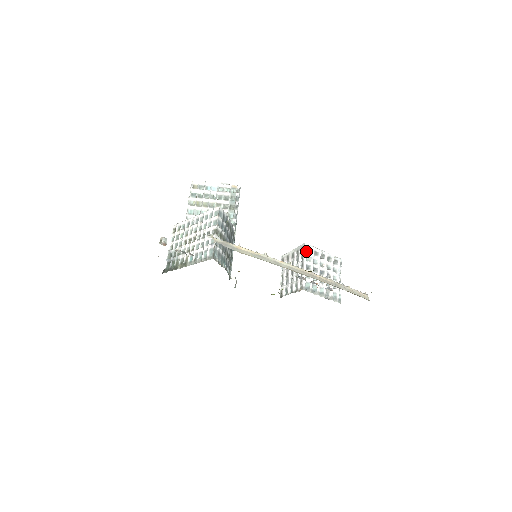
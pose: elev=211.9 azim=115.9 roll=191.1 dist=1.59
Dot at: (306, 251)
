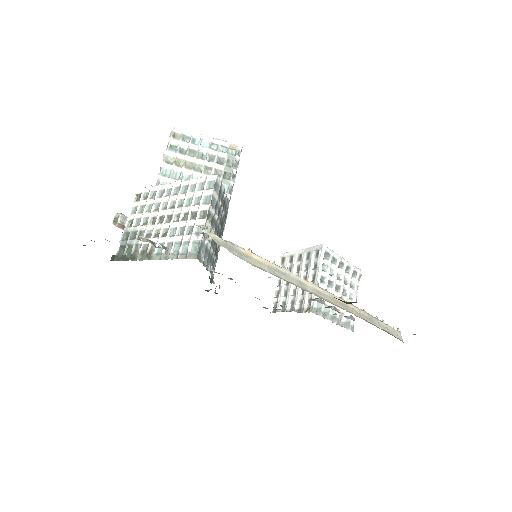
Dot at: (323, 256)
